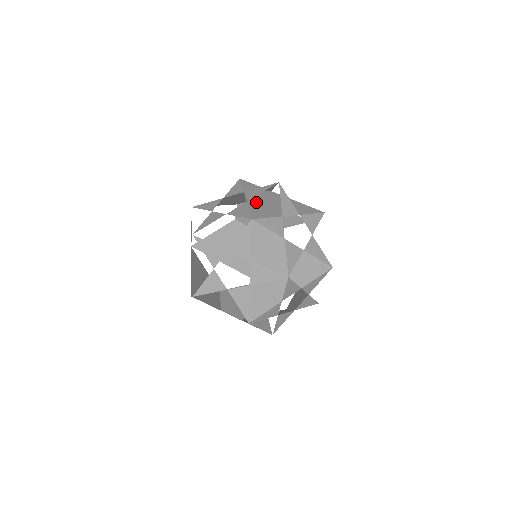
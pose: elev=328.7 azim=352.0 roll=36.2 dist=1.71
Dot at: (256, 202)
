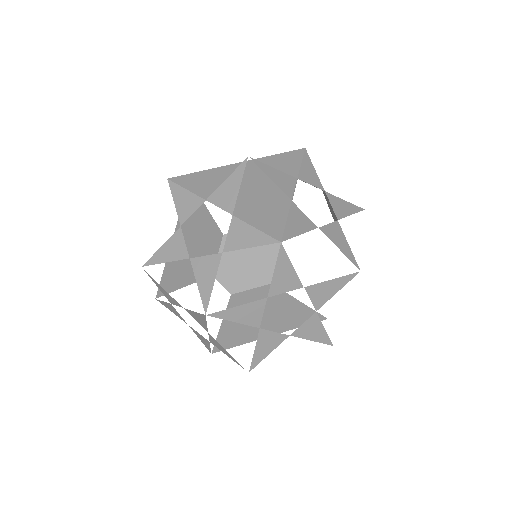
Dot at: occluded
